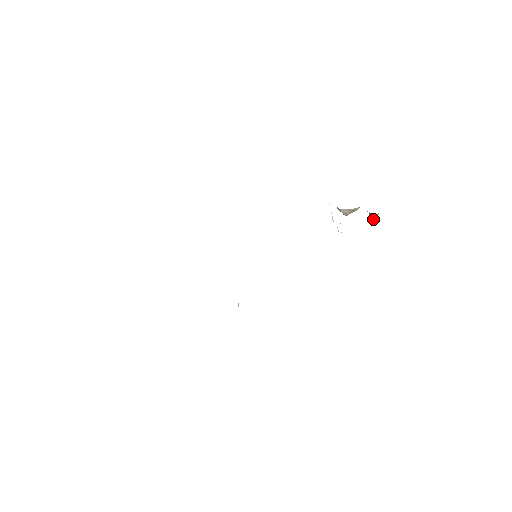
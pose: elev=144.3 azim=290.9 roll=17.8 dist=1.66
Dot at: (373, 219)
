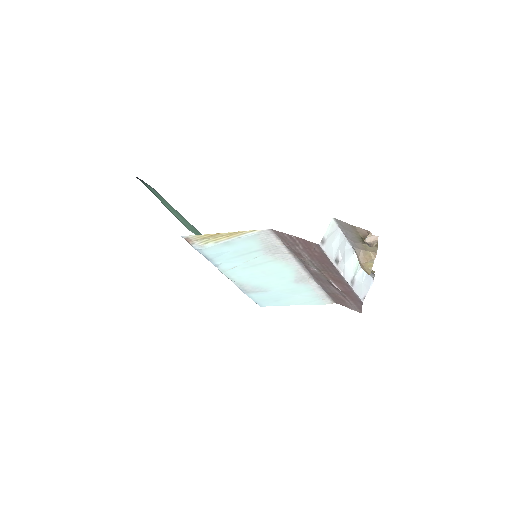
Dot at: (367, 239)
